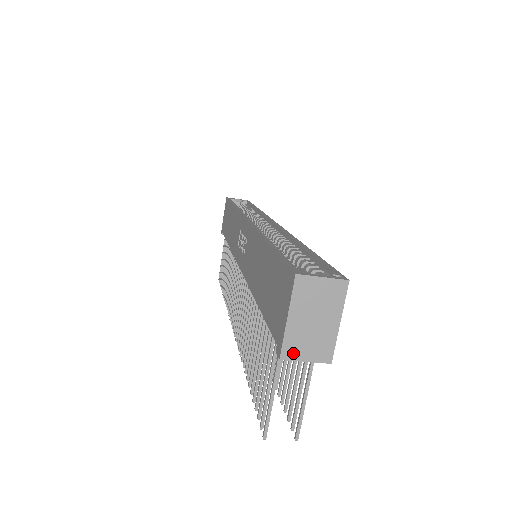
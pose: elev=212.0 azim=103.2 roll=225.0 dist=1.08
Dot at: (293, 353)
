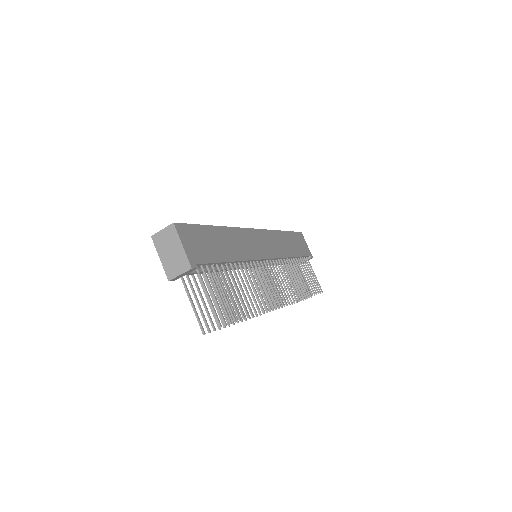
Dot at: (172, 274)
